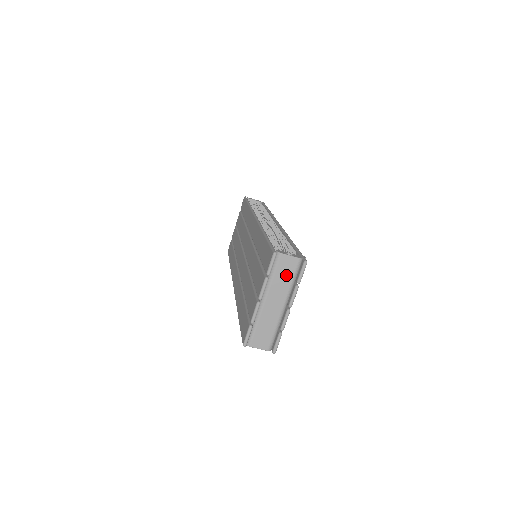
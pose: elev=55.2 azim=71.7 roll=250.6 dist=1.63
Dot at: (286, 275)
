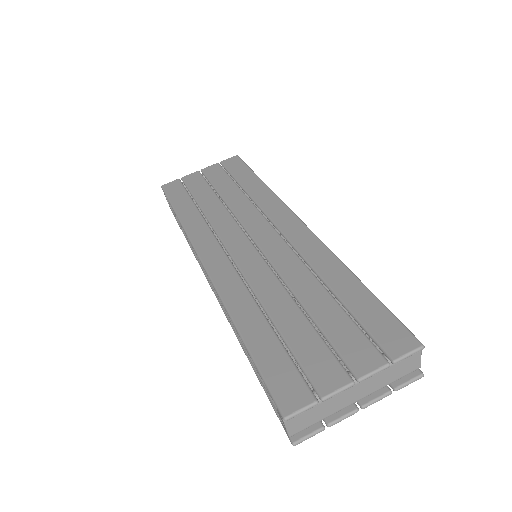
Dot at: (397, 373)
